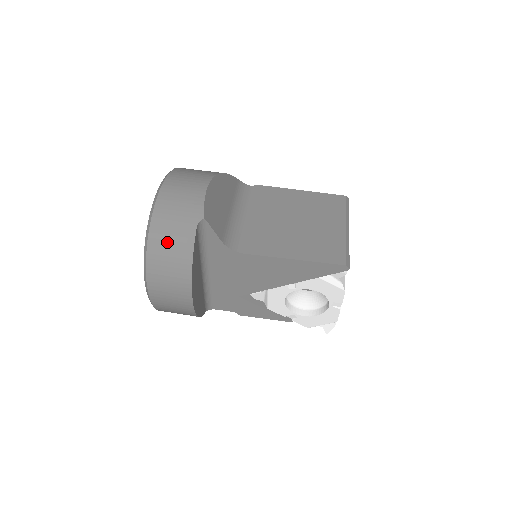
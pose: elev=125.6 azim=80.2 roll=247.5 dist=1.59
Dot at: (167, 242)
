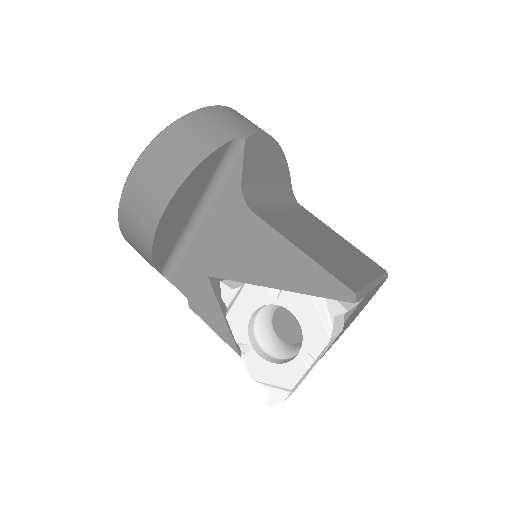
Dot at: (192, 133)
